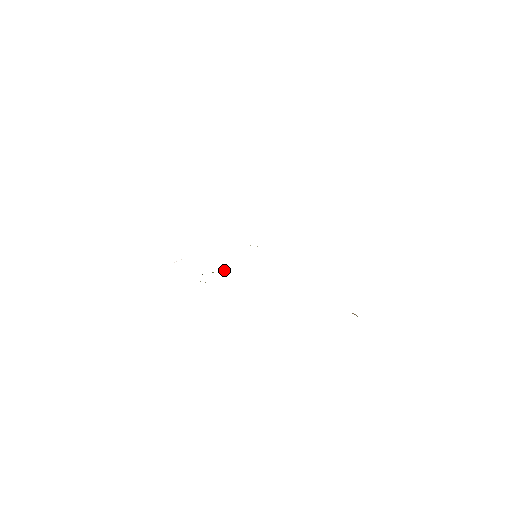
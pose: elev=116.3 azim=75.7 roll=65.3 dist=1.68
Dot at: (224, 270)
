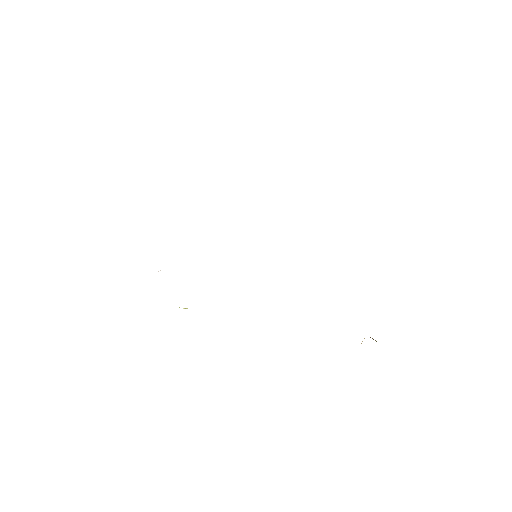
Dot at: occluded
